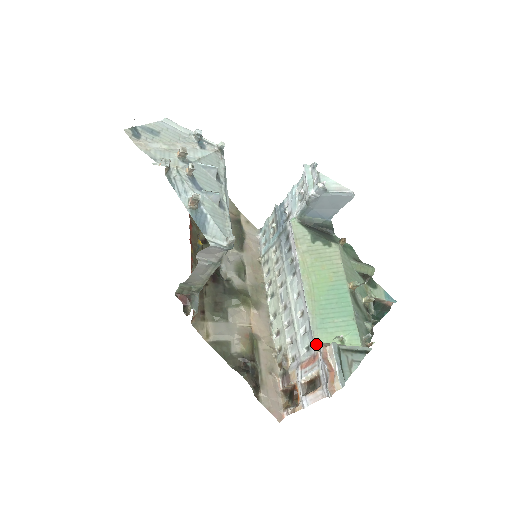
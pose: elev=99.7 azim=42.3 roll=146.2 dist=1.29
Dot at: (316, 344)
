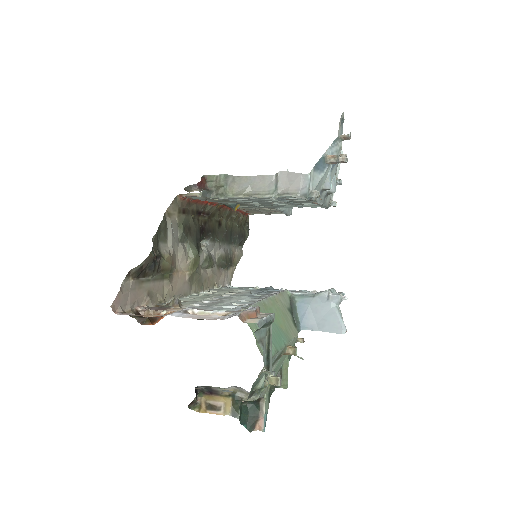
Dot at: occluded
